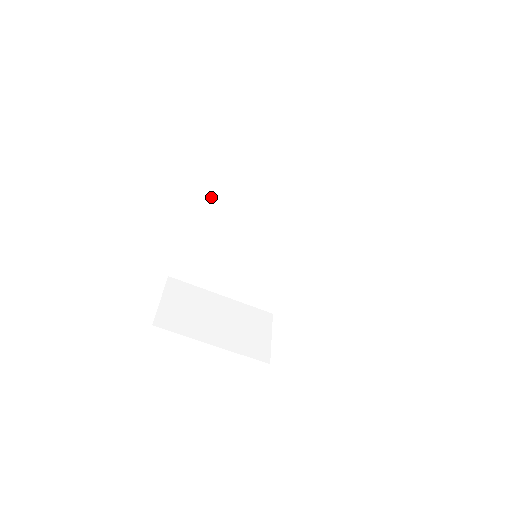
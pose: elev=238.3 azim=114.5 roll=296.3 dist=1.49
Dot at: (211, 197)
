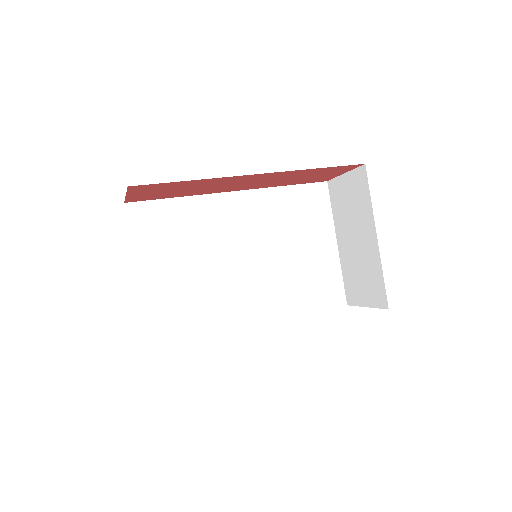
Dot at: (252, 196)
